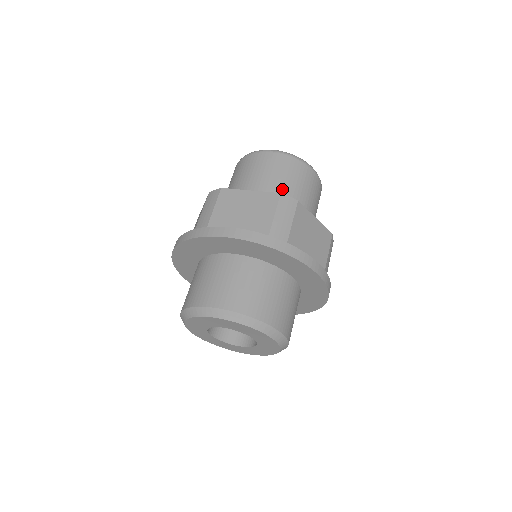
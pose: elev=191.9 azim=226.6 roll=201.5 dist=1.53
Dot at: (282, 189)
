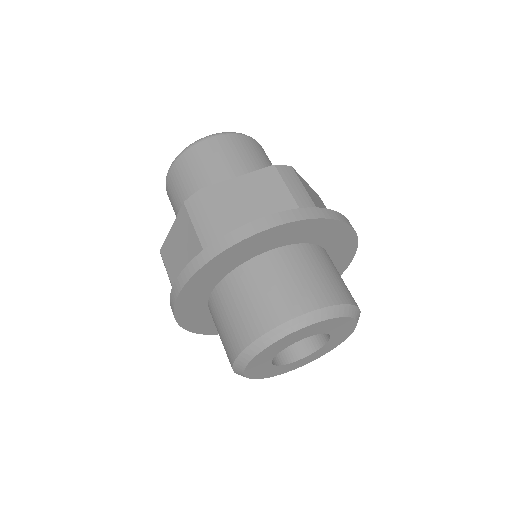
Dot at: (198, 189)
